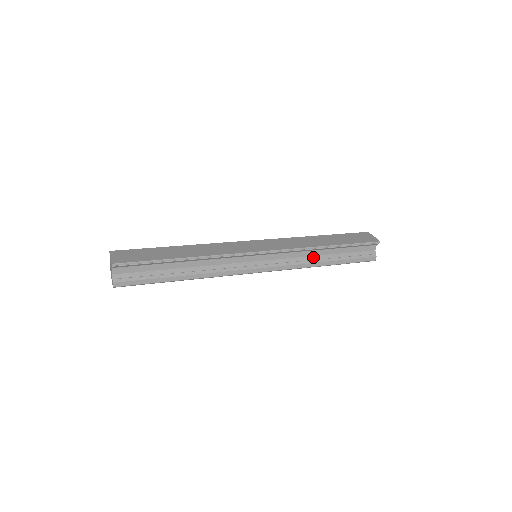
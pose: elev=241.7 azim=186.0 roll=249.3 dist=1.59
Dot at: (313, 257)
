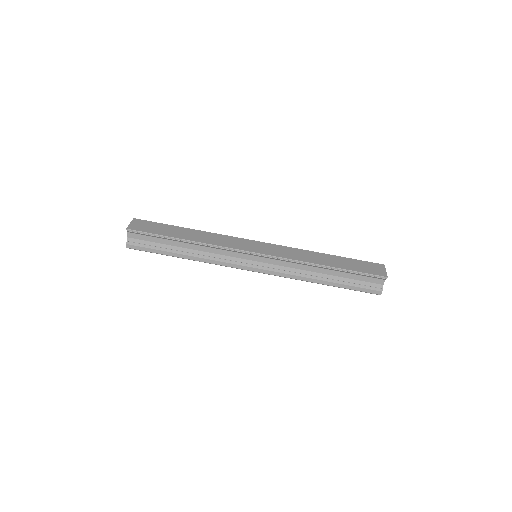
Dot at: (311, 272)
